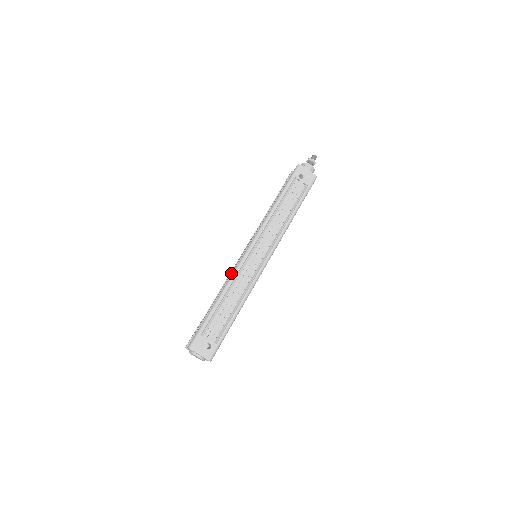
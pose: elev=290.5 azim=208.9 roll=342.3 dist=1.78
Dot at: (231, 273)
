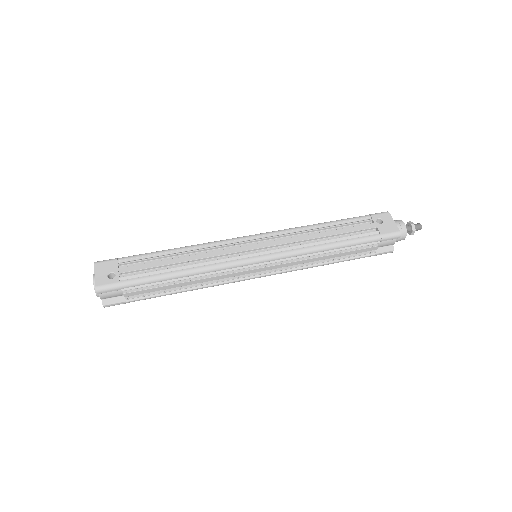
Dot at: occluded
